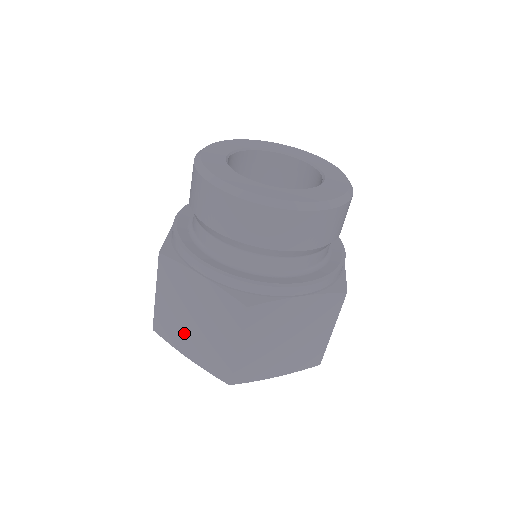
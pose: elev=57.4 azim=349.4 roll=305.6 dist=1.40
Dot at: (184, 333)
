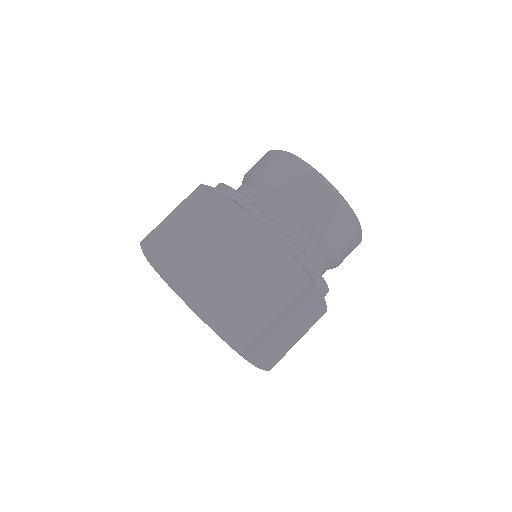
Dot at: (213, 288)
